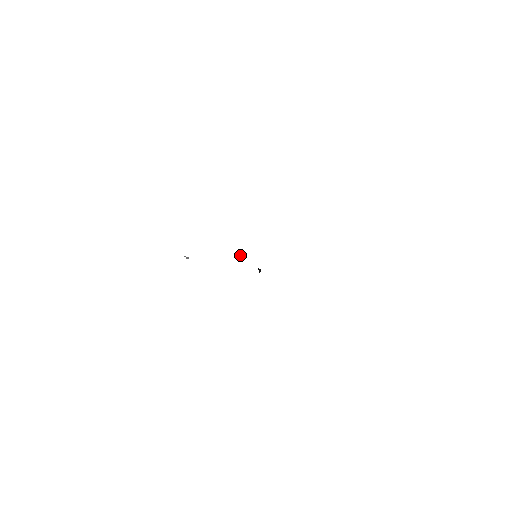
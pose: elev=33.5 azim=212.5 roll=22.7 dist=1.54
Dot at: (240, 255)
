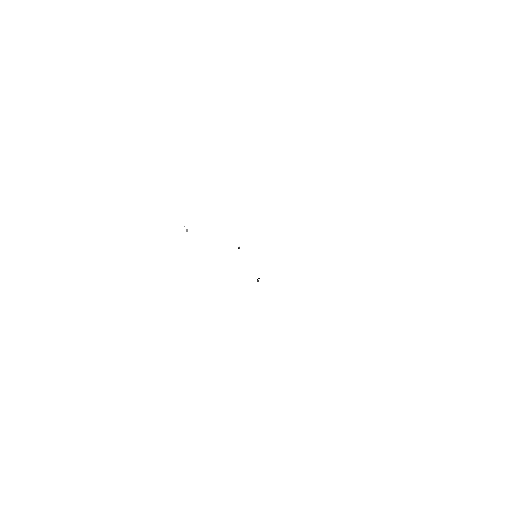
Dot at: occluded
